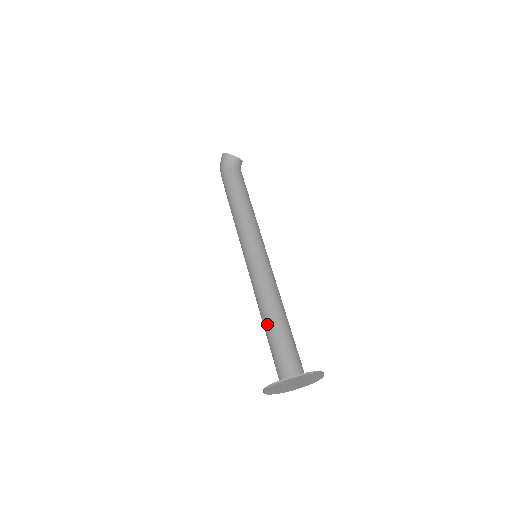
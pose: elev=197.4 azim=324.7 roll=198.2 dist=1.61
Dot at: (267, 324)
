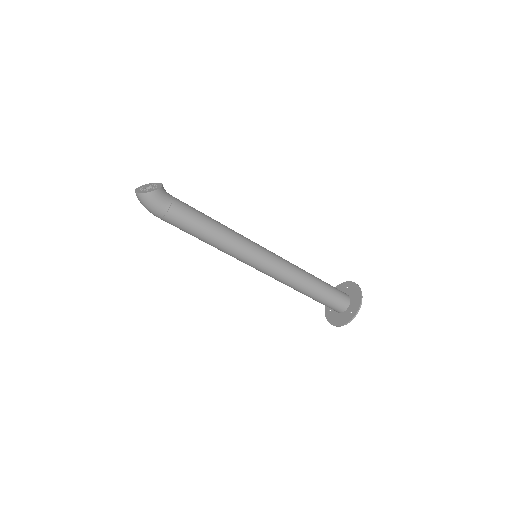
Dot at: (312, 292)
